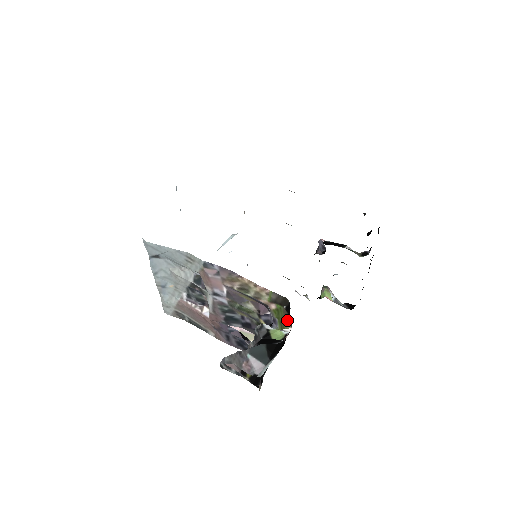
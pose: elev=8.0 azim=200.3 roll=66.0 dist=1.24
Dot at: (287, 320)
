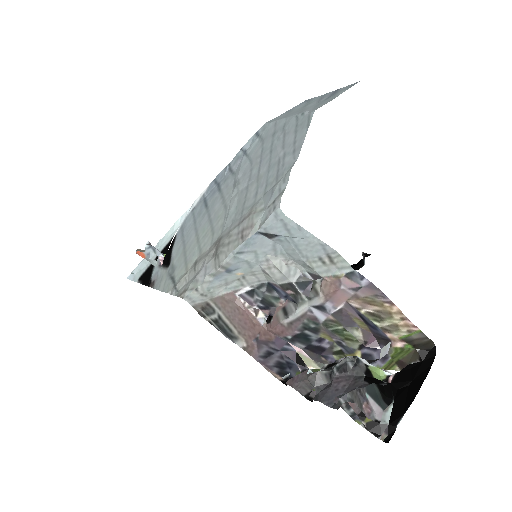
Dot at: (403, 362)
